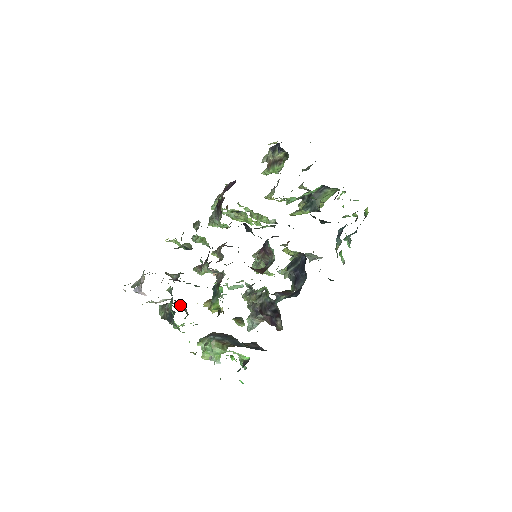
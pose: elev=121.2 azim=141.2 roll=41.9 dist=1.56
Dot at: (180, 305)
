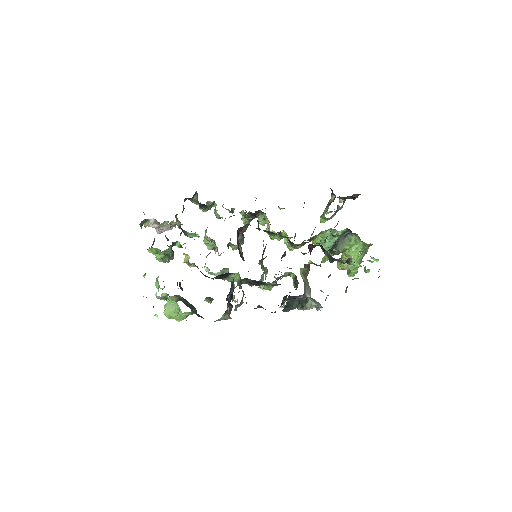
Dot at: (173, 252)
